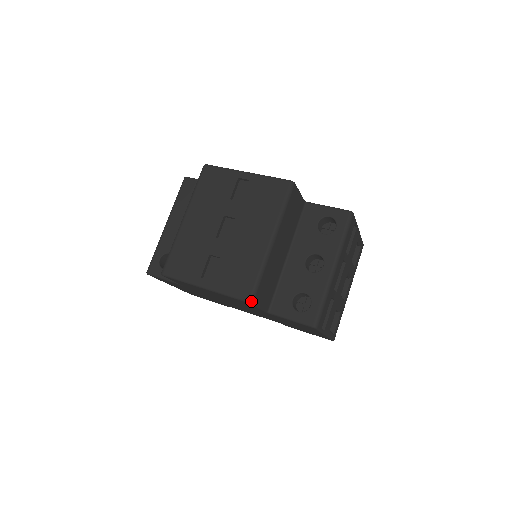
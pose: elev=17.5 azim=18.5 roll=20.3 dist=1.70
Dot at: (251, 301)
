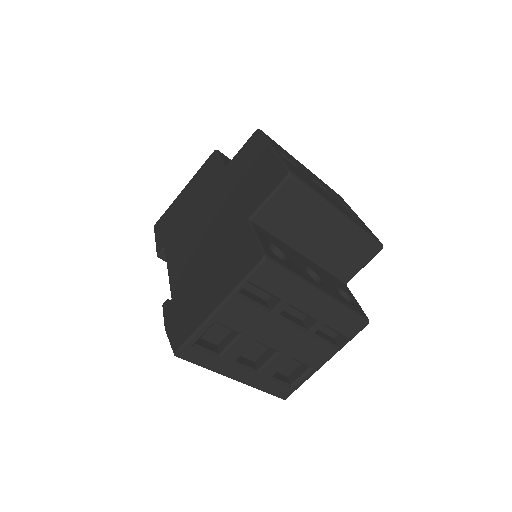
Dot at: (292, 174)
